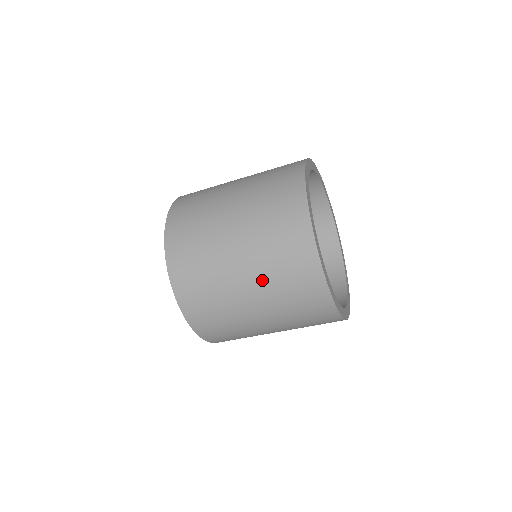
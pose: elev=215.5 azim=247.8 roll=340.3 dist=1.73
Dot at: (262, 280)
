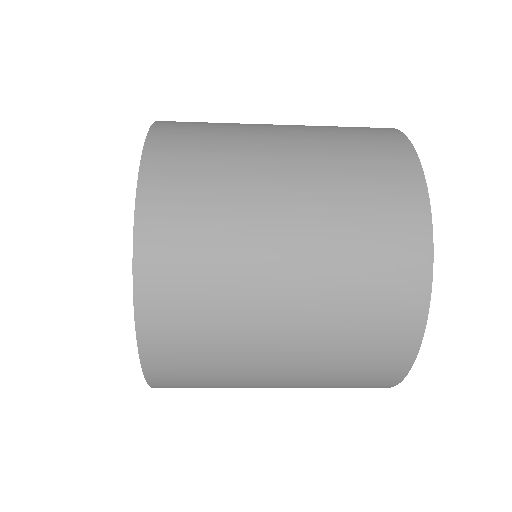
Dot at: (307, 376)
